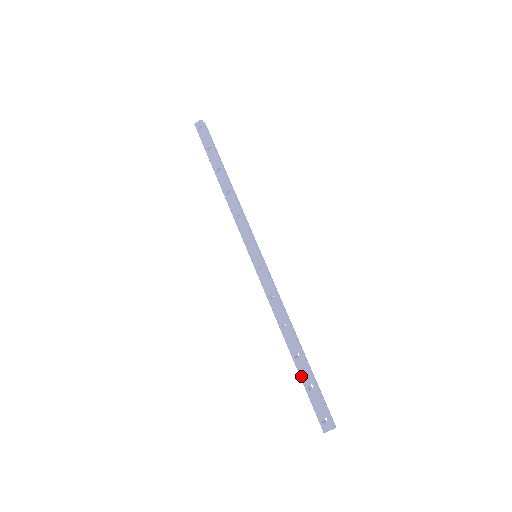
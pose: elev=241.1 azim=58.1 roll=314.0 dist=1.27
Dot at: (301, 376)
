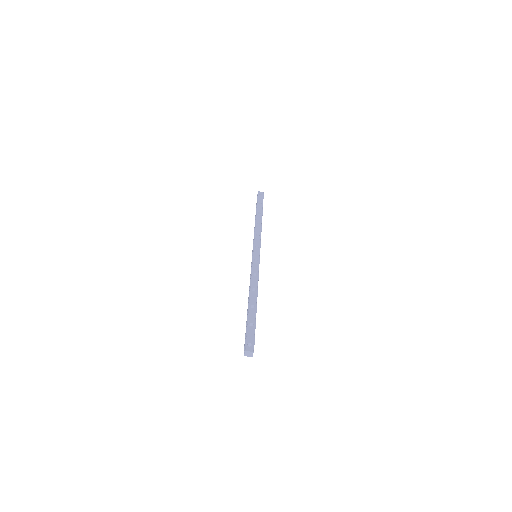
Dot at: (249, 317)
